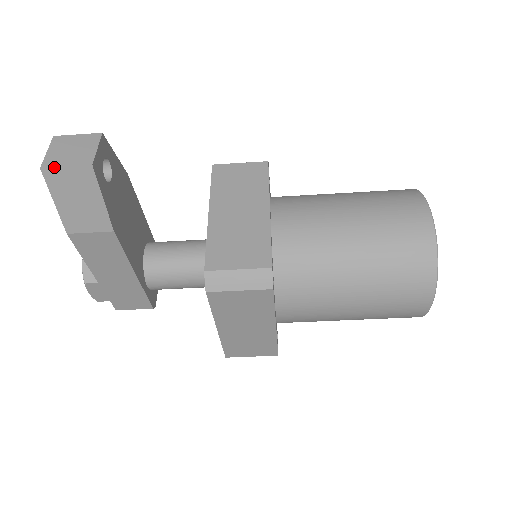
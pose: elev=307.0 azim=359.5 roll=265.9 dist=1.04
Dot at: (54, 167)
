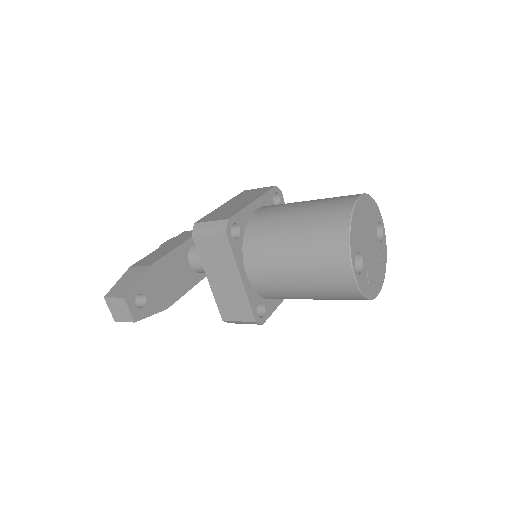
Dot at: occluded
